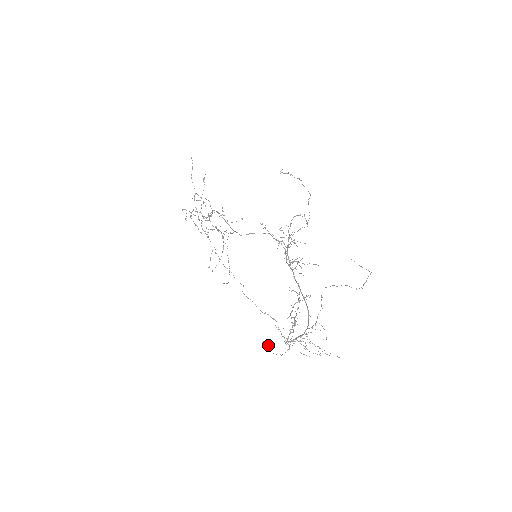
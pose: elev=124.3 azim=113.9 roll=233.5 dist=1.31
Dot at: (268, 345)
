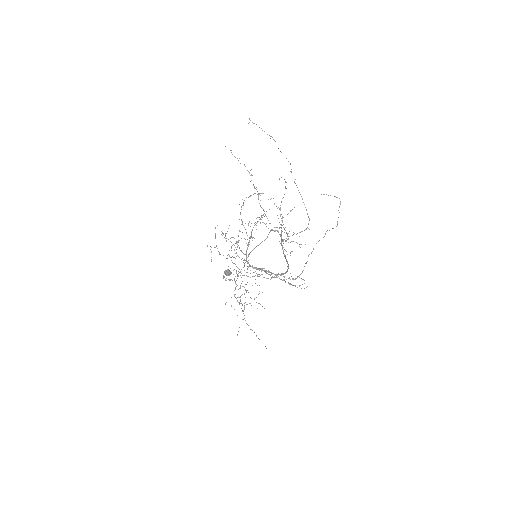
Dot at: occluded
